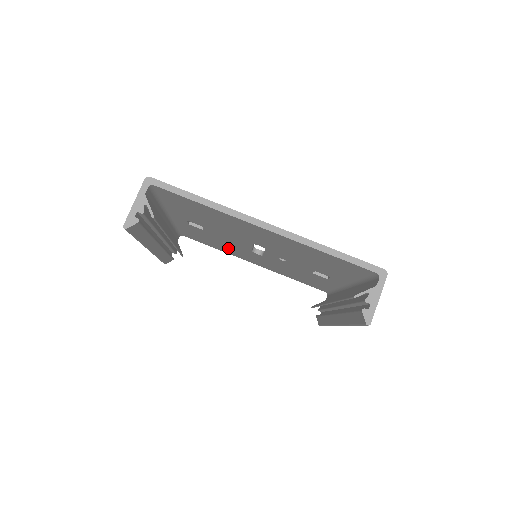
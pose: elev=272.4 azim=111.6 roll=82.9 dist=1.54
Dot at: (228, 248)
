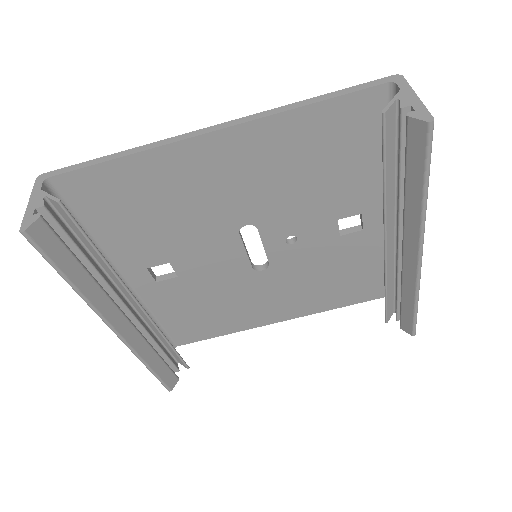
Dot at: (231, 307)
